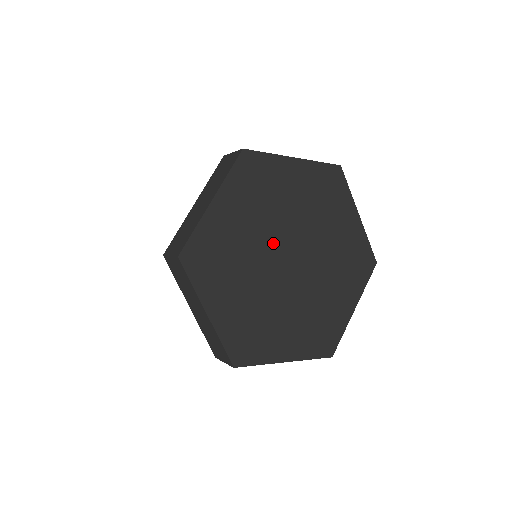
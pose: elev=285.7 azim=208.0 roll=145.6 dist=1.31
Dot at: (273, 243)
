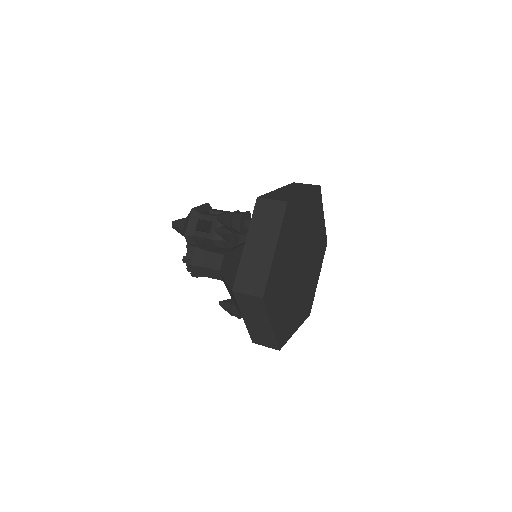
Dot at: (302, 247)
